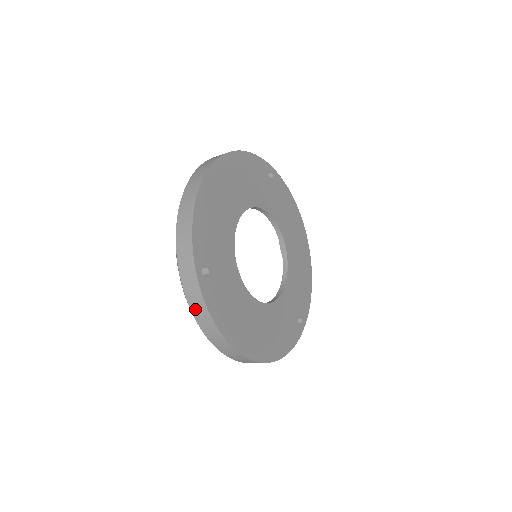
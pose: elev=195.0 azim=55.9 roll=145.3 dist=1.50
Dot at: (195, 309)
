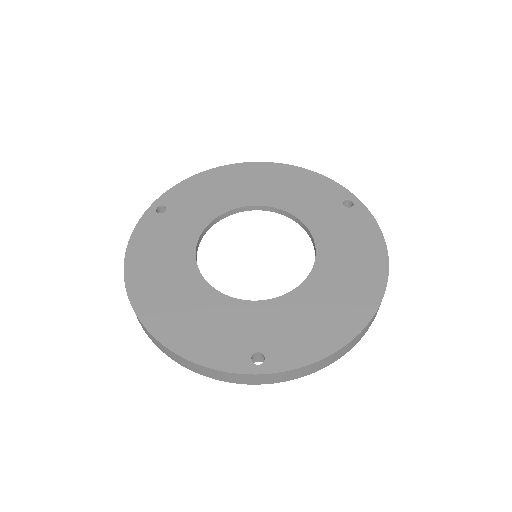
Dot at: occluded
